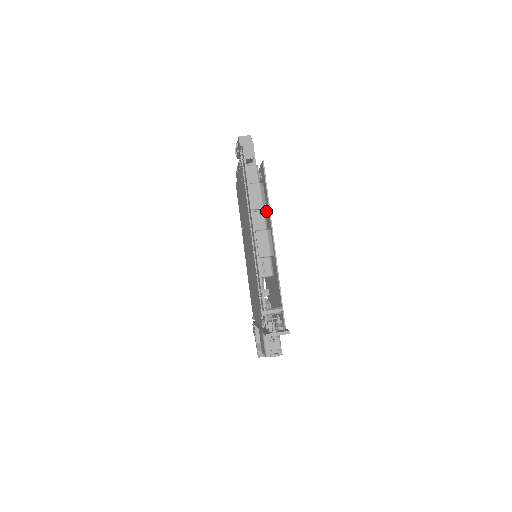
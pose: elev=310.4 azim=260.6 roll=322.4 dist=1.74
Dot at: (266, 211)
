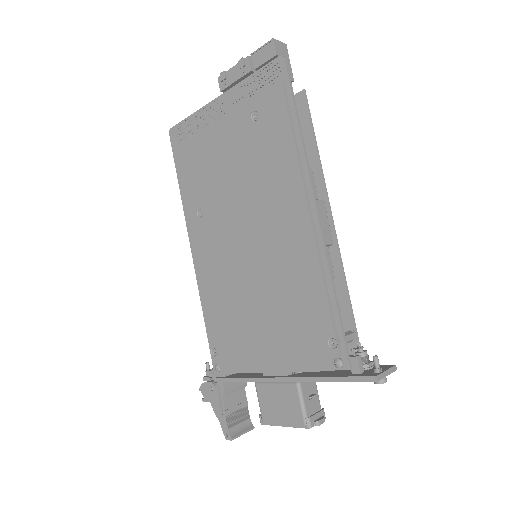
Dot at: occluded
